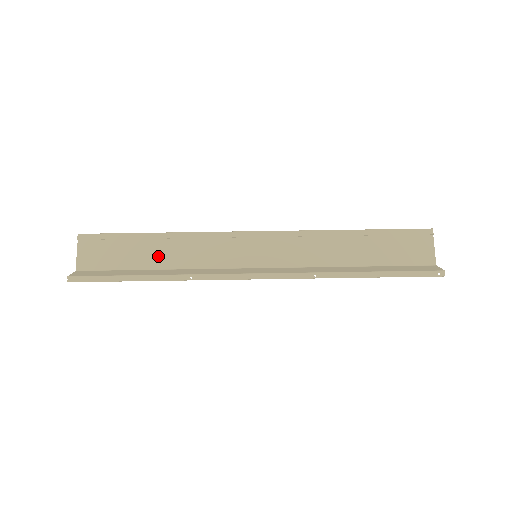
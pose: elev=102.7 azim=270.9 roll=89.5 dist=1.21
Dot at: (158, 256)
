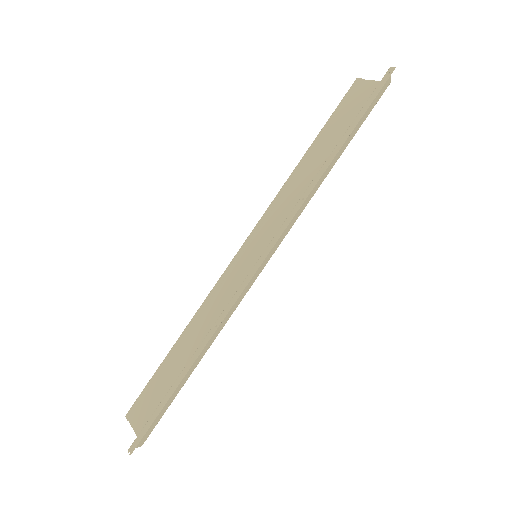
Dot at: (191, 354)
